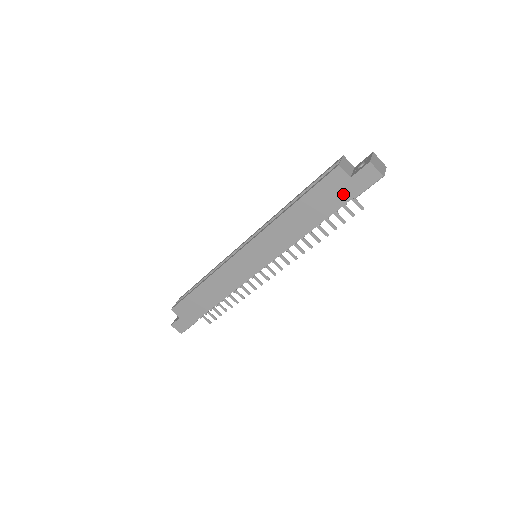
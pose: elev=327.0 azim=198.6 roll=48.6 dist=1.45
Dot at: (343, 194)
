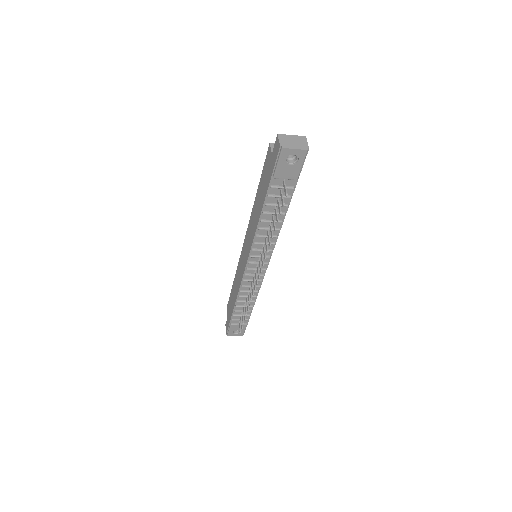
Dot at: (269, 173)
